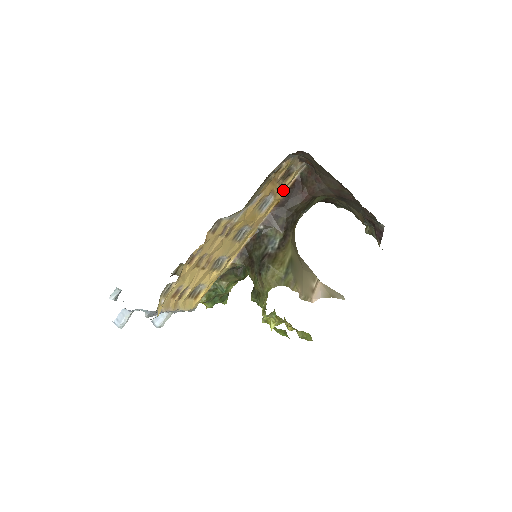
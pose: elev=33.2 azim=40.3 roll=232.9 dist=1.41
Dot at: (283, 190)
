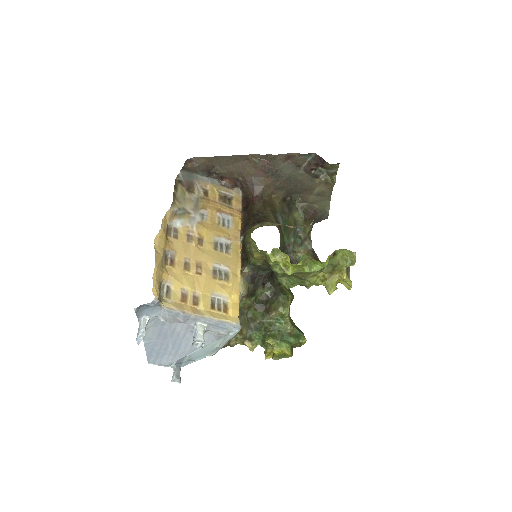
Dot at: (237, 211)
